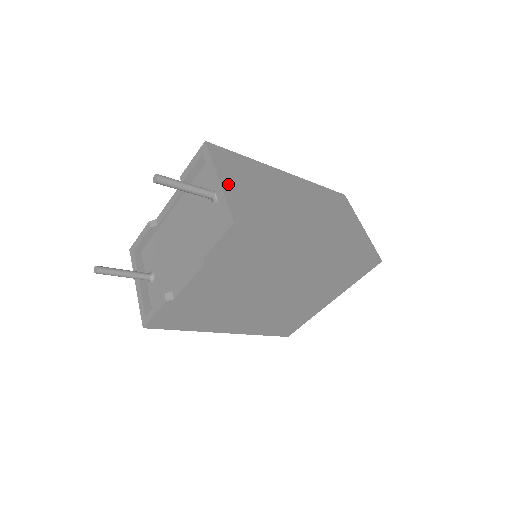
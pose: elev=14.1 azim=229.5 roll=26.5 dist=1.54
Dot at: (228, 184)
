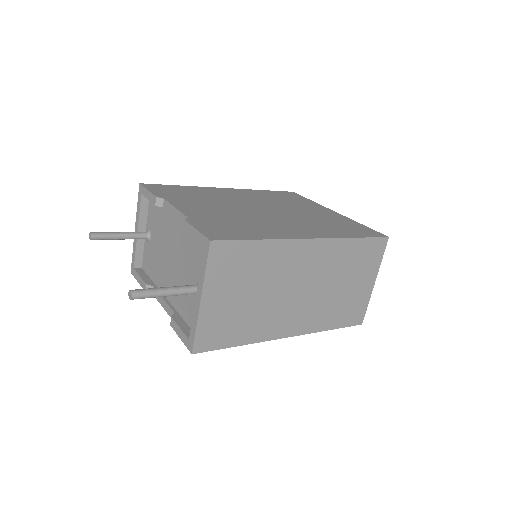
Dot at: (210, 303)
